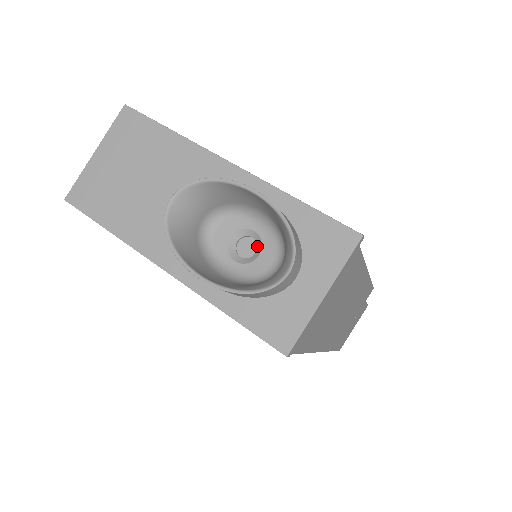
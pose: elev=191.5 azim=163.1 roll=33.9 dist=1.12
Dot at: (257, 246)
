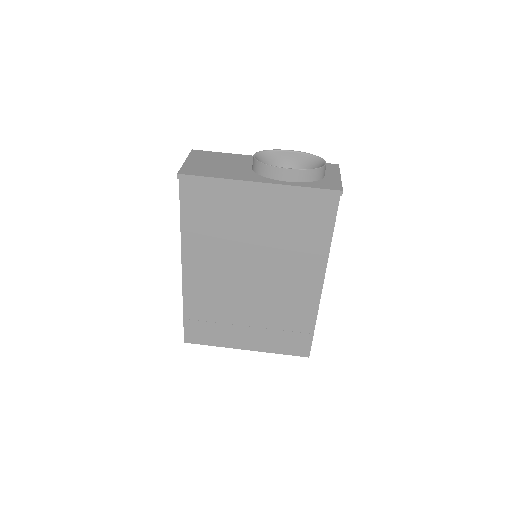
Dot at: occluded
